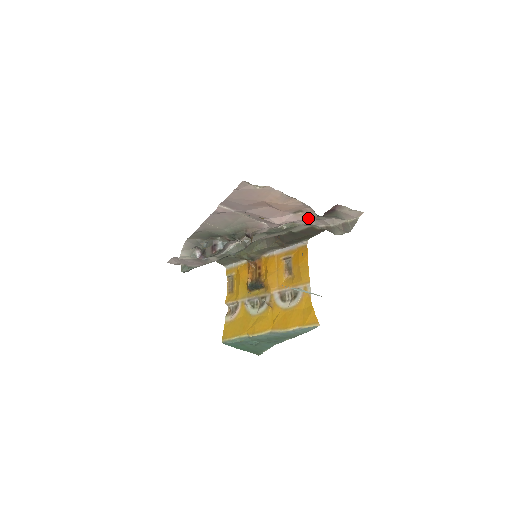
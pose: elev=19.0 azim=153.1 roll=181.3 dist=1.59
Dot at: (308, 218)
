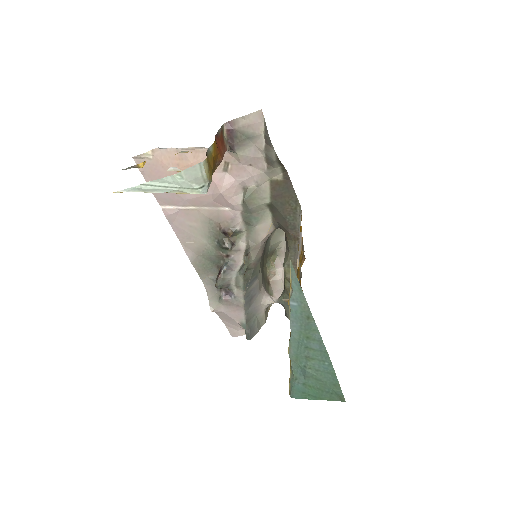
Dot at: (241, 167)
